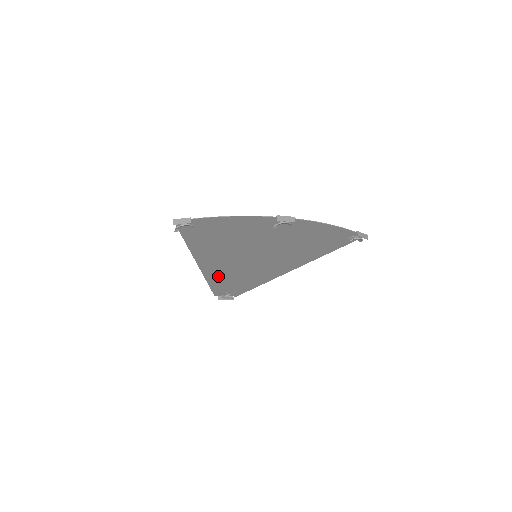
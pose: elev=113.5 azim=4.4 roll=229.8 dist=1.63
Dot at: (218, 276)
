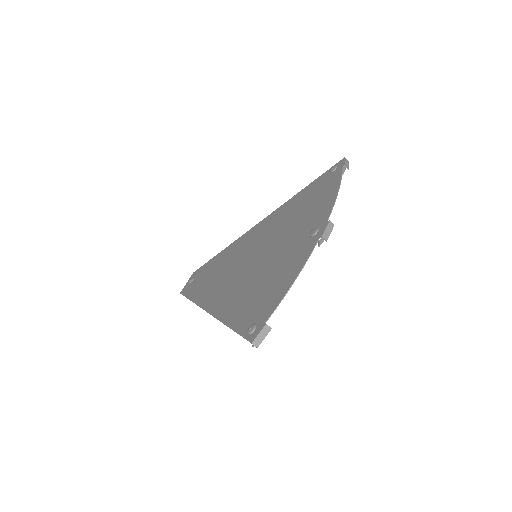
Dot at: (206, 291)
